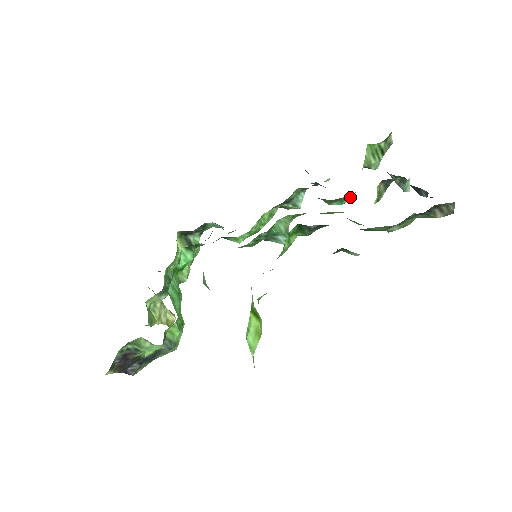
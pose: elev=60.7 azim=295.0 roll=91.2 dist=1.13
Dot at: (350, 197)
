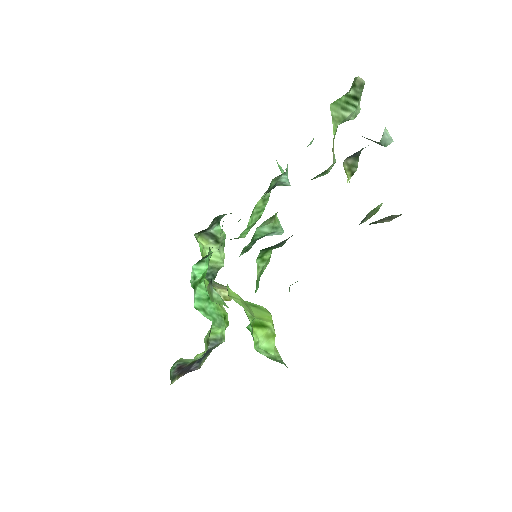
Dot at: (331, 166)
